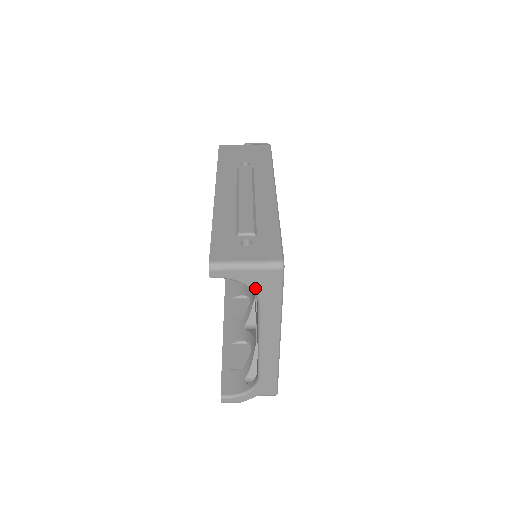
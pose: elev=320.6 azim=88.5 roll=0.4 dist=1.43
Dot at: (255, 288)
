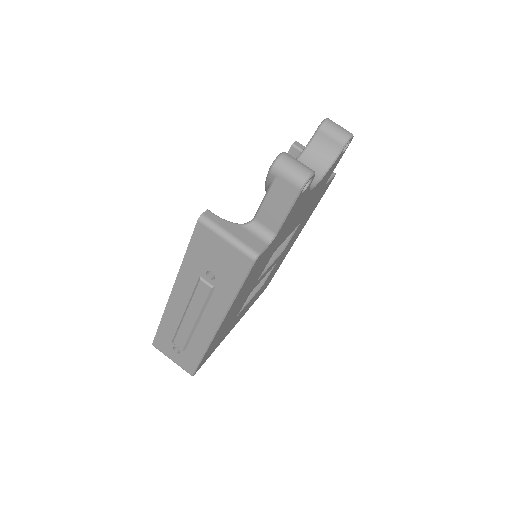
Dot at: occluded
